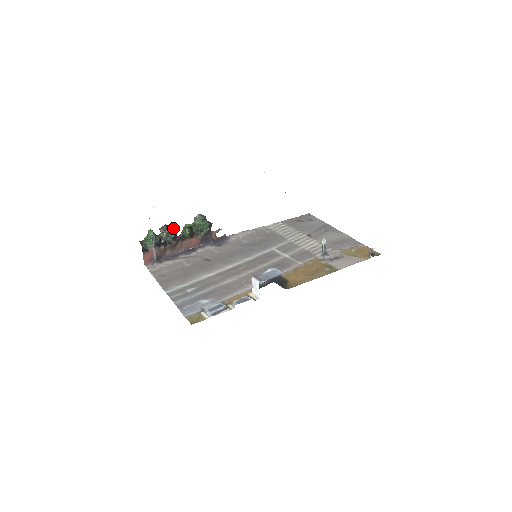
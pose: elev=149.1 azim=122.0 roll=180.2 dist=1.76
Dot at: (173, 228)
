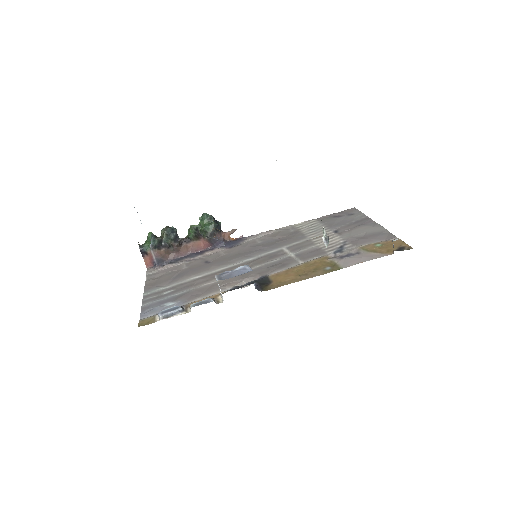
Dot at: (174, 229)
